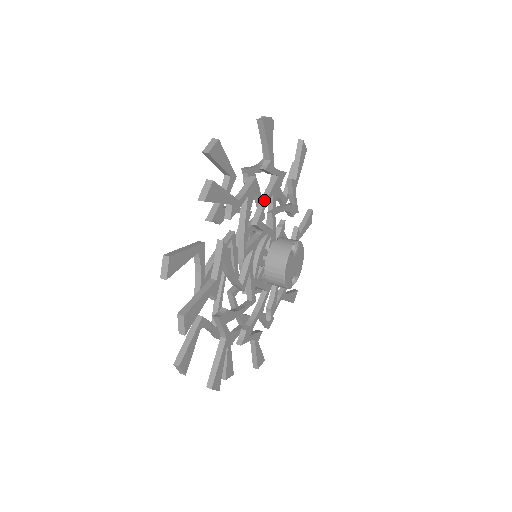
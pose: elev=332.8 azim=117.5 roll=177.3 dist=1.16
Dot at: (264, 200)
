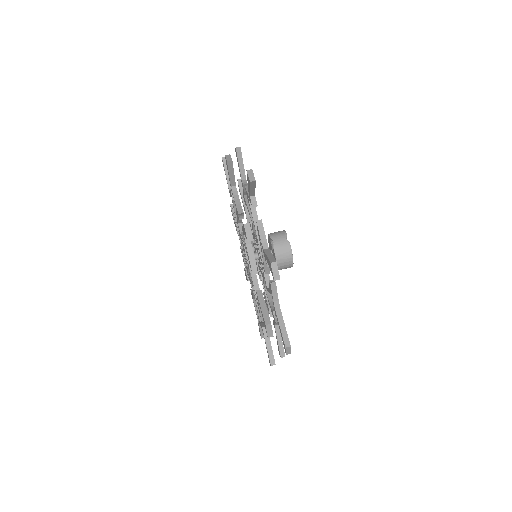
Dot at: occluded
